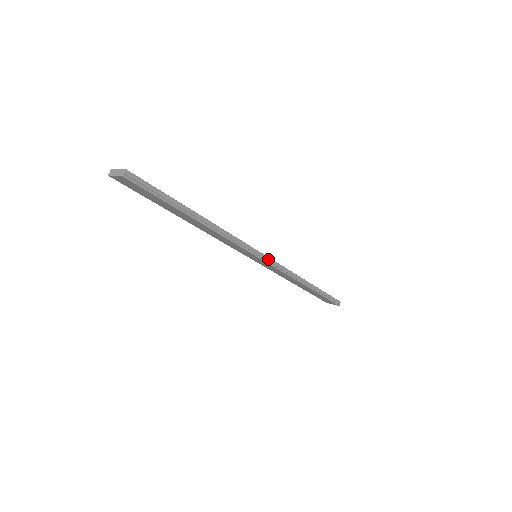
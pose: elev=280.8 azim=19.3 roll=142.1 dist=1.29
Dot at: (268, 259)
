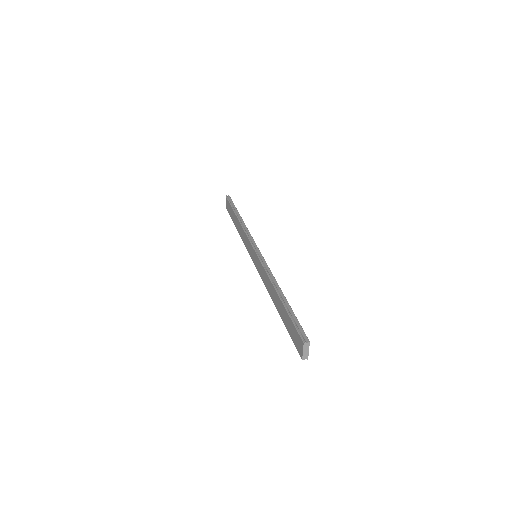
Dot at: (259, 253)
